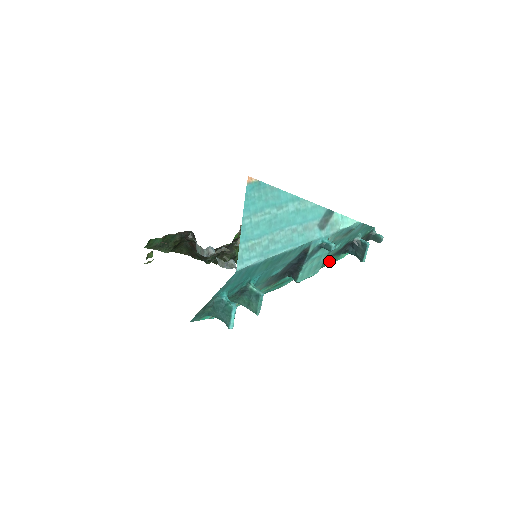
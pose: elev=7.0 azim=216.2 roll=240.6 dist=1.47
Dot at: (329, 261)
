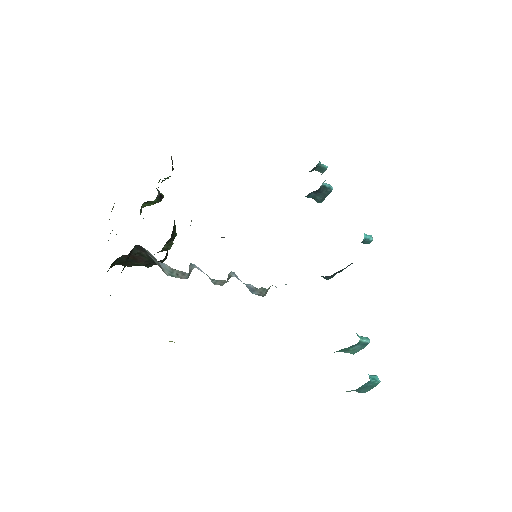
Dot at: occluded
